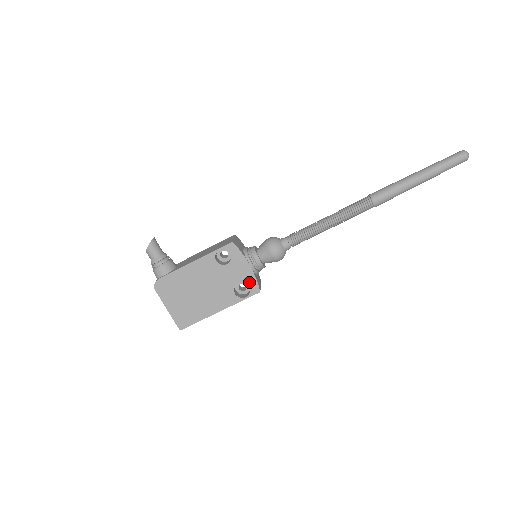
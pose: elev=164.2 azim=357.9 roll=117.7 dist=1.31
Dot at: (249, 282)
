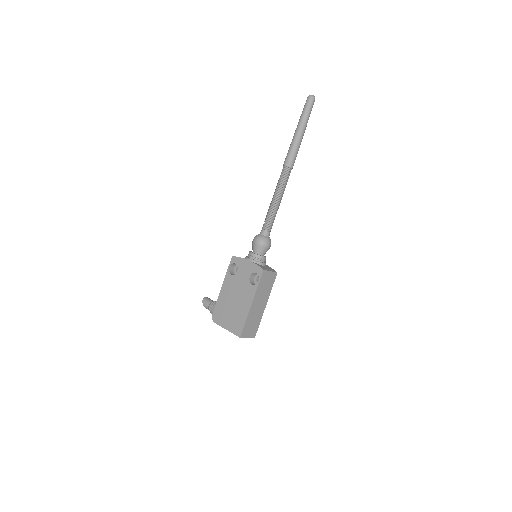
Dot at: (254, 270)
